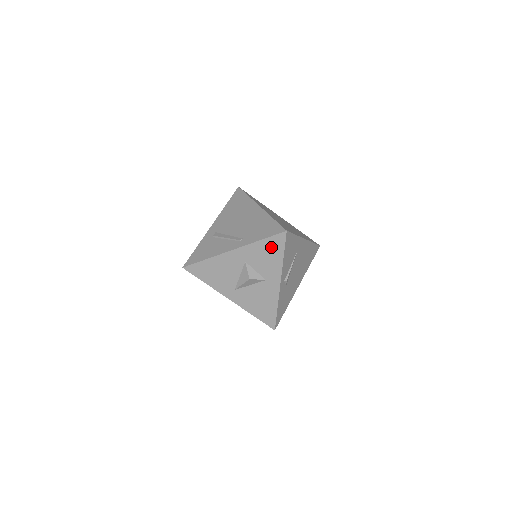
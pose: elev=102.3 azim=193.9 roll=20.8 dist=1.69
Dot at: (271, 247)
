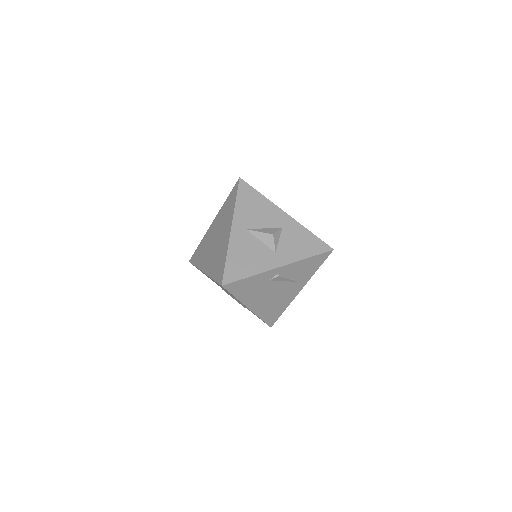
Dot at: (311, 243)
